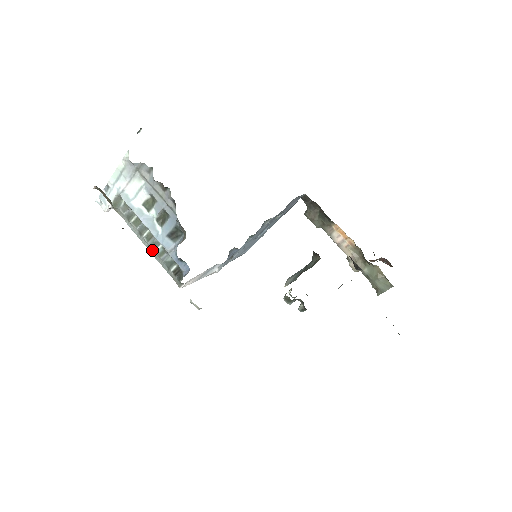
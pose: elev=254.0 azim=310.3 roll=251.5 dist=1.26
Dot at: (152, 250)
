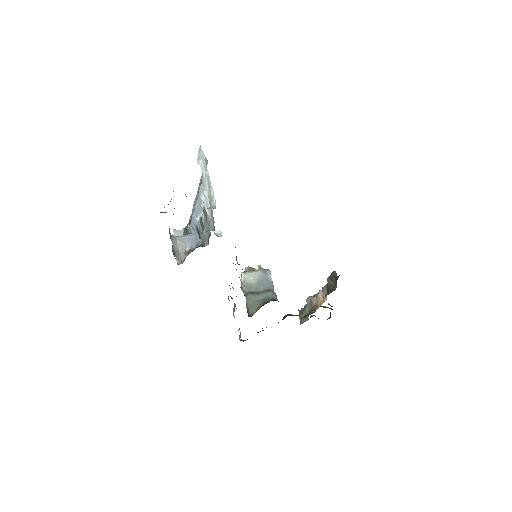
Dot at: (195, 201)
